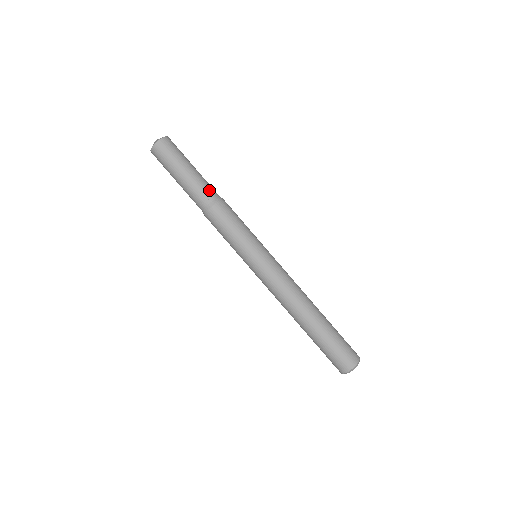
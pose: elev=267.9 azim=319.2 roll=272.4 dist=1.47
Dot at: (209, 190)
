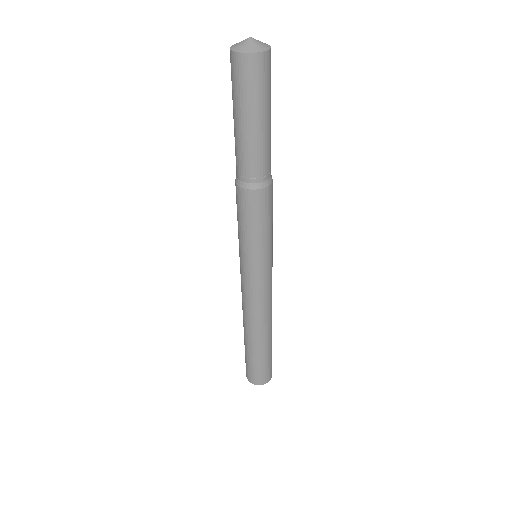
Dot at: (270, 163)
